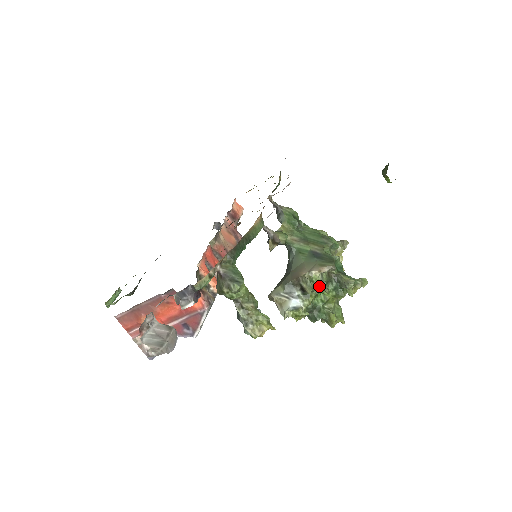
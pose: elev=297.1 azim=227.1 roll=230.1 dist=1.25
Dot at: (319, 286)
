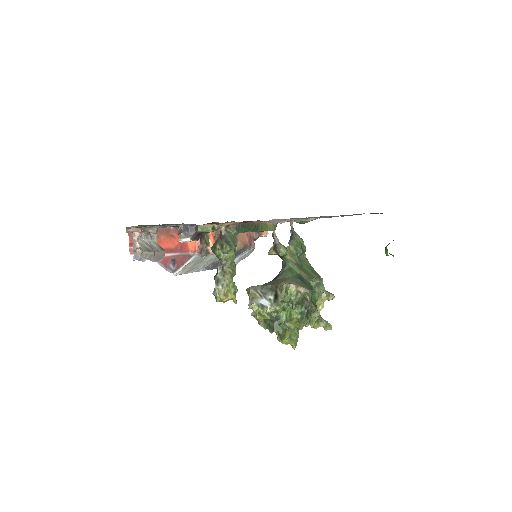
Dot at: (290, 300)
